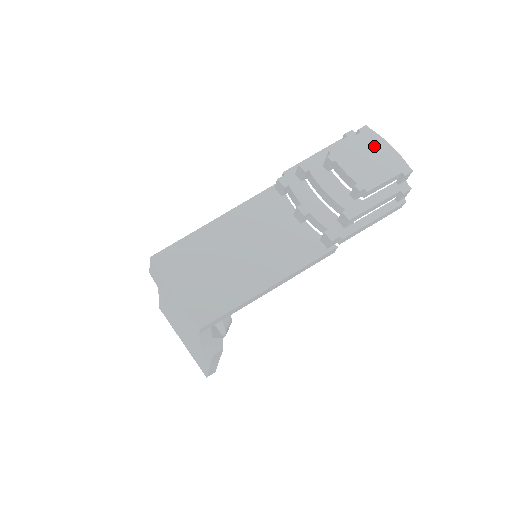
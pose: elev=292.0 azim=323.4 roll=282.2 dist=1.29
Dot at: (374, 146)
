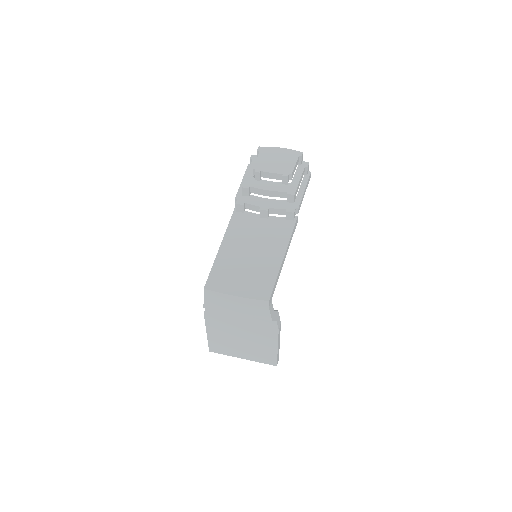
Dot at: (273, 153)
